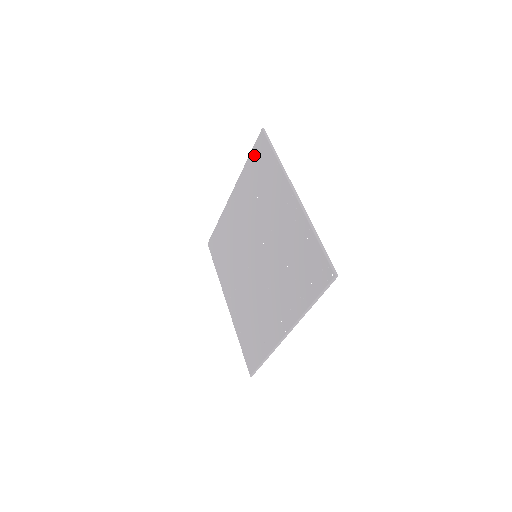
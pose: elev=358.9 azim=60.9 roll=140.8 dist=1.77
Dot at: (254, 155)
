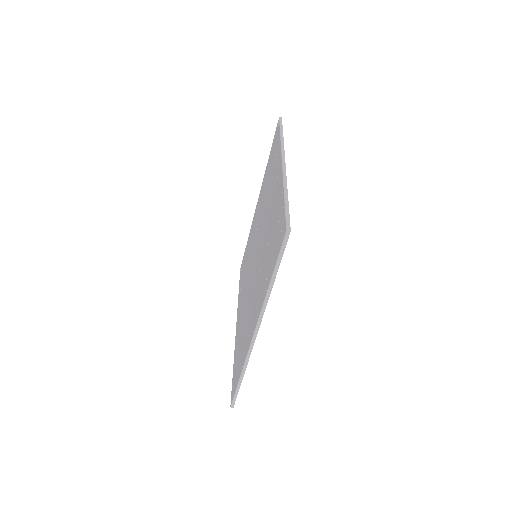
Dot at: (240, 278)
